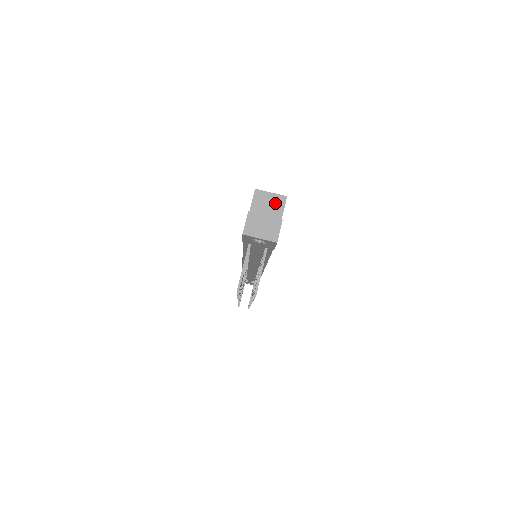
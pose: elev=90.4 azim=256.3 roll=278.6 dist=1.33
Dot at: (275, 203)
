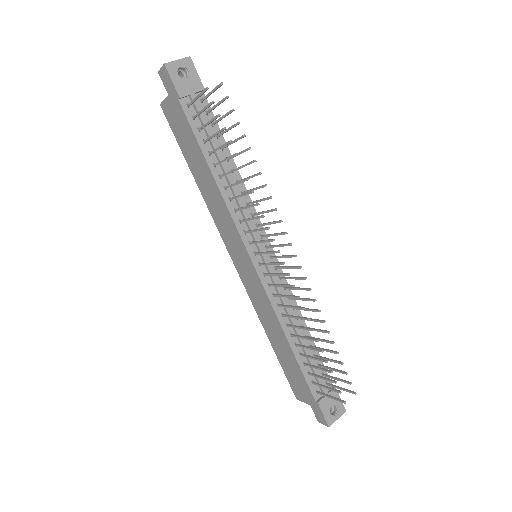
Dot at: occluded
